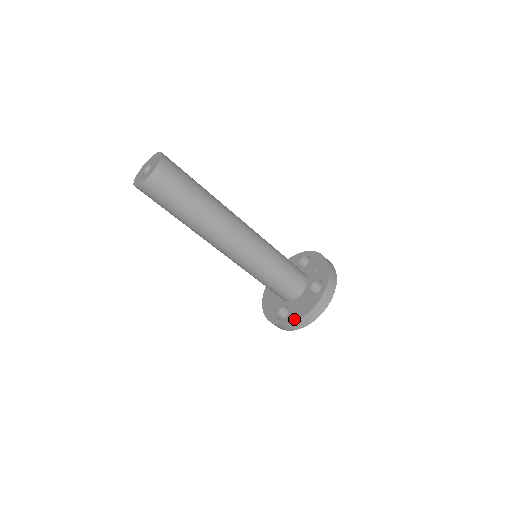
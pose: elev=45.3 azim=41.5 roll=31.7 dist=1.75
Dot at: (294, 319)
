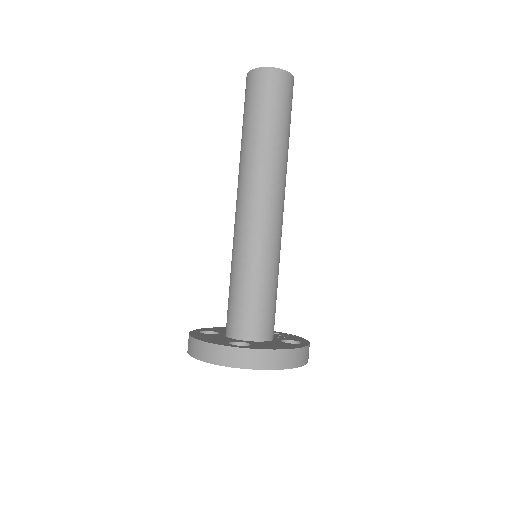
Dot at: (267, 348)
